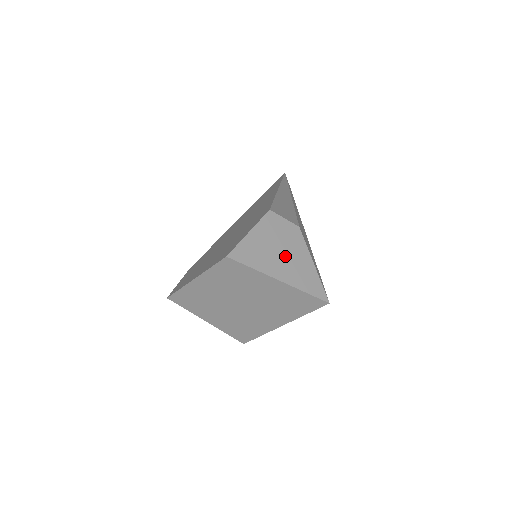
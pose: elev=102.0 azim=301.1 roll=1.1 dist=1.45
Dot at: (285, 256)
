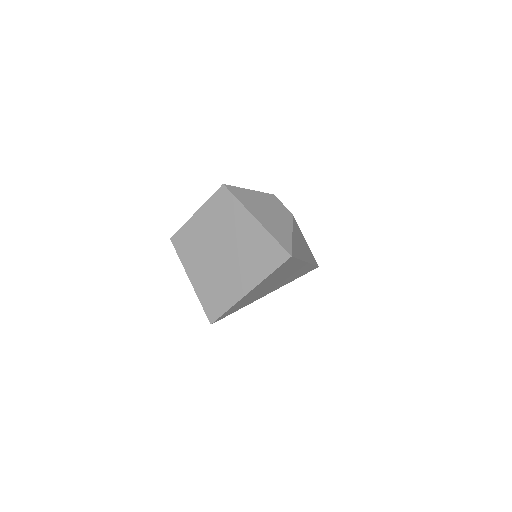
Dot at: (270, 214)
